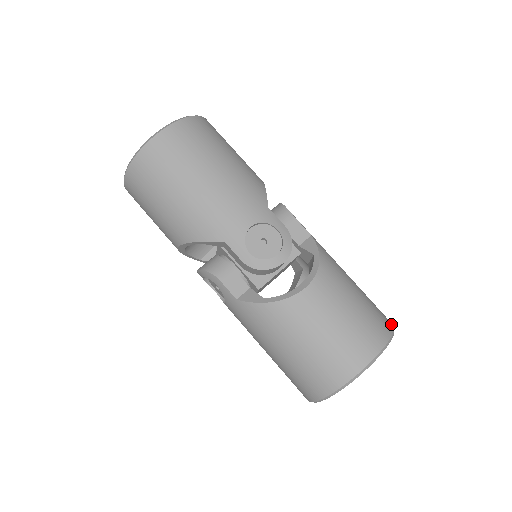
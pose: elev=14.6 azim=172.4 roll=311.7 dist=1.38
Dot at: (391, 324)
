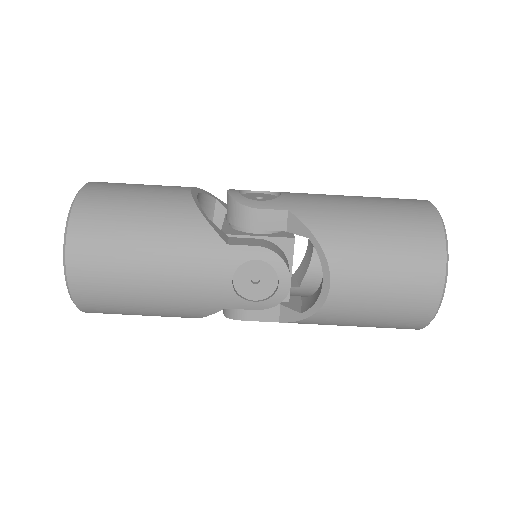
Dot at: (436, 222)
